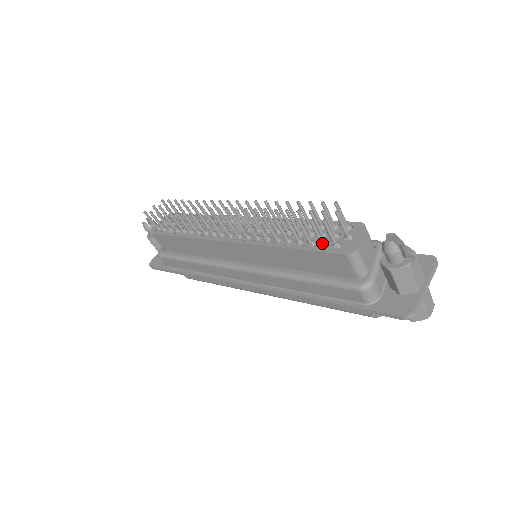
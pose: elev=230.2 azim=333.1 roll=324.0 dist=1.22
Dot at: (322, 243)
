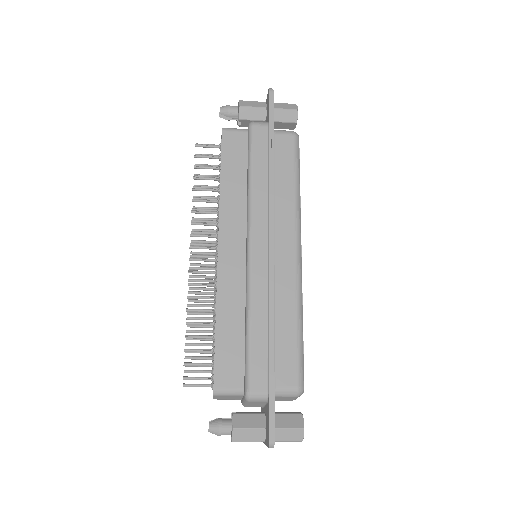
Dot at: (211, 366)
